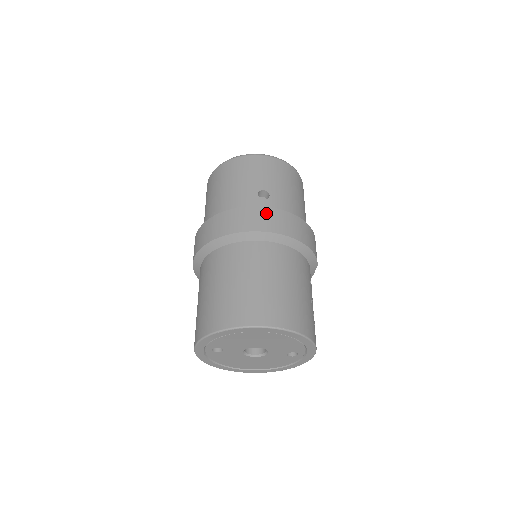
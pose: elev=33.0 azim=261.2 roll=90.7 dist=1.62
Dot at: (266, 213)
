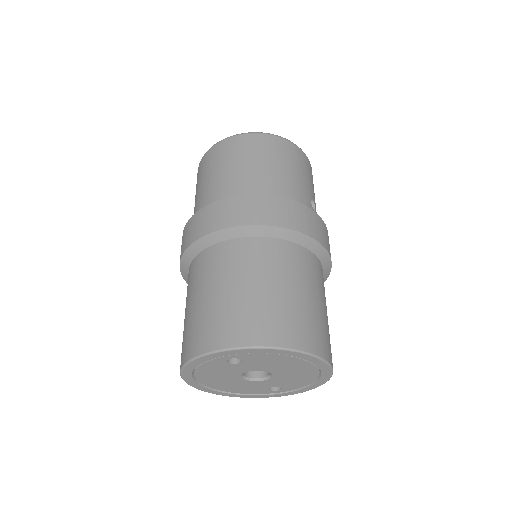
Dot at: (326, 231)
